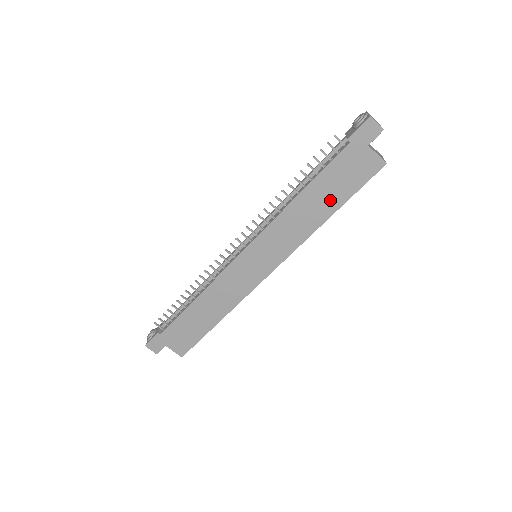
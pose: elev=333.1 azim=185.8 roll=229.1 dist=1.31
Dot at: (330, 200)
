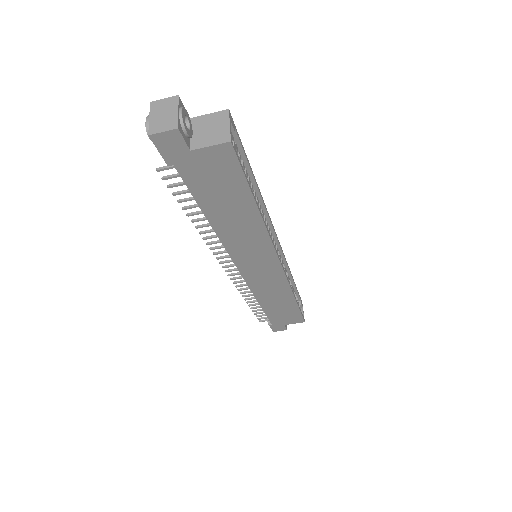
Dot at: (237, 203)
